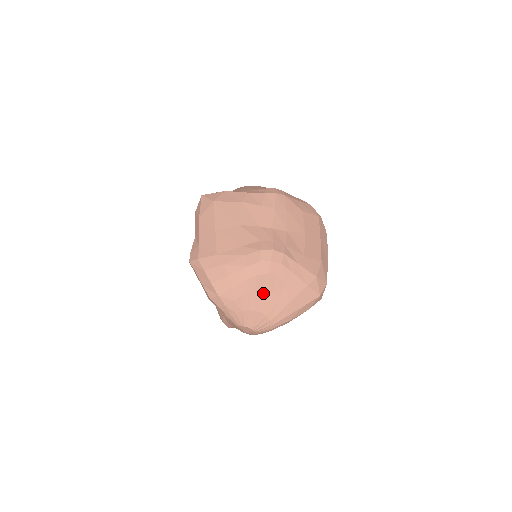
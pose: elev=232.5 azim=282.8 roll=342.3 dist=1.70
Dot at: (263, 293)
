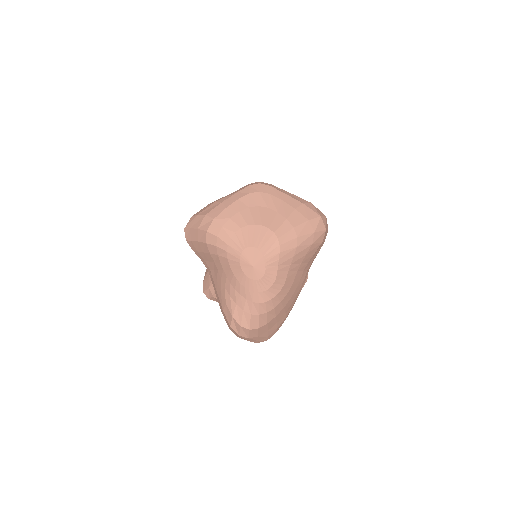
Dot at: (259, 209)
